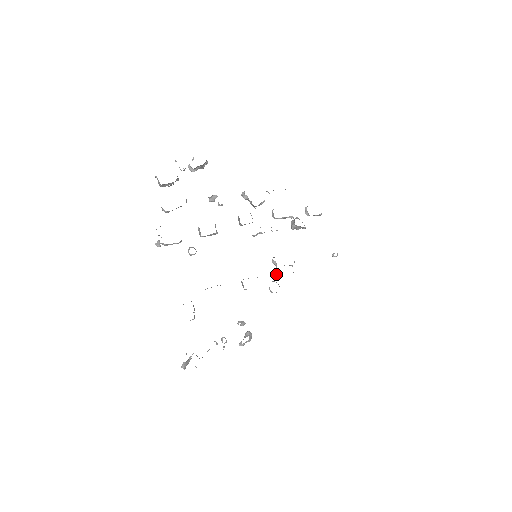
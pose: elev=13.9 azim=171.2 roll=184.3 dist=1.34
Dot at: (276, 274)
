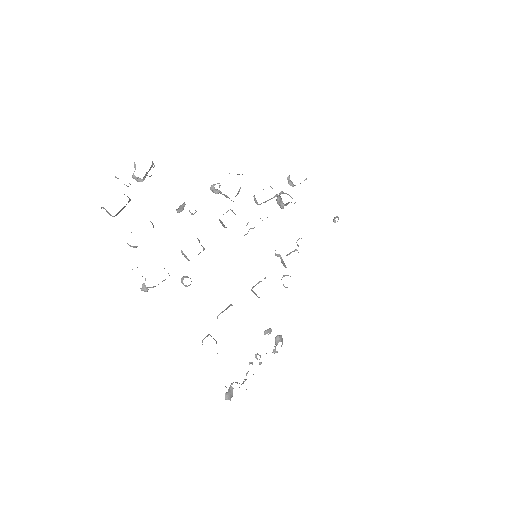
Dot at: (284, 266)
